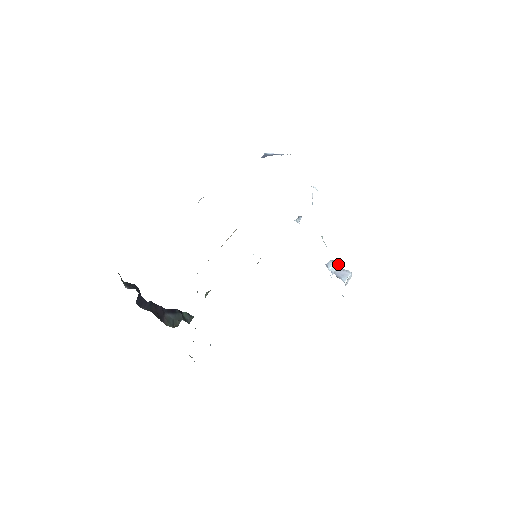
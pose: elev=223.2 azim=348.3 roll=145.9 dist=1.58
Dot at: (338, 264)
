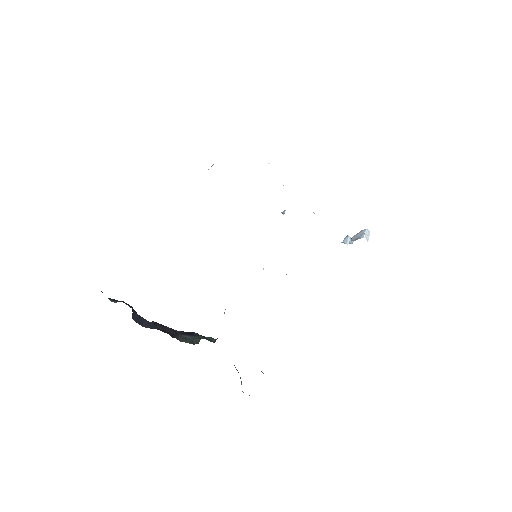
Dot at: occluded
